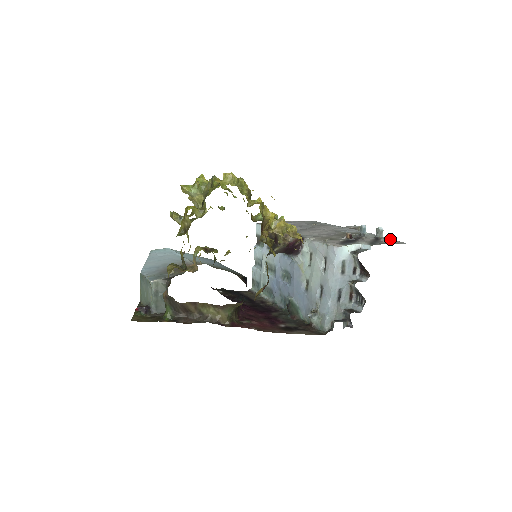
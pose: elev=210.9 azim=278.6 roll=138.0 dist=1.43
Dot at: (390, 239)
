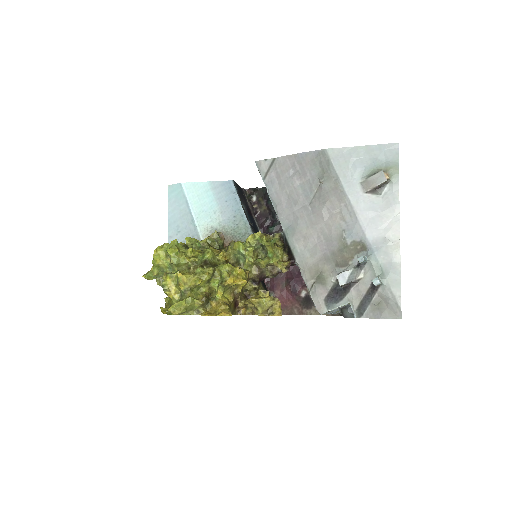
Dot at: (389, 292)
